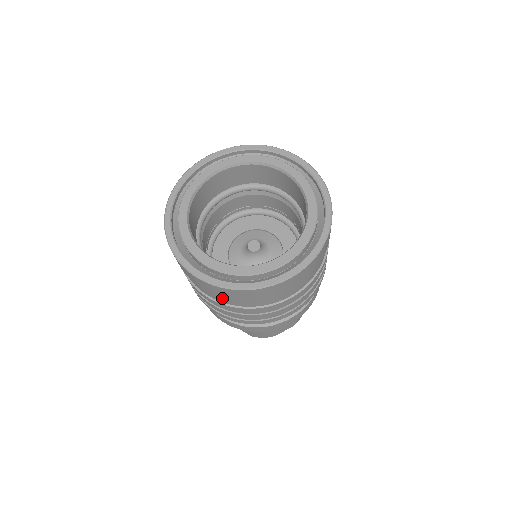
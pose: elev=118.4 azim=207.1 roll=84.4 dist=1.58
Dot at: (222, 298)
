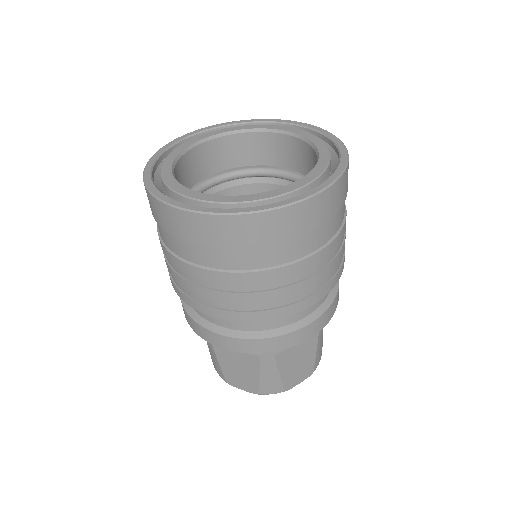
Dot at: (222, 255)
